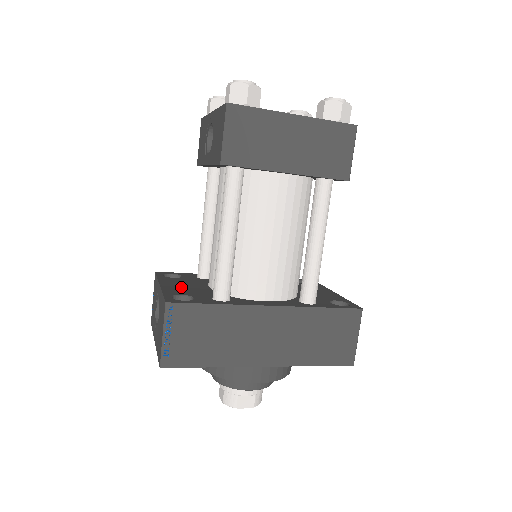
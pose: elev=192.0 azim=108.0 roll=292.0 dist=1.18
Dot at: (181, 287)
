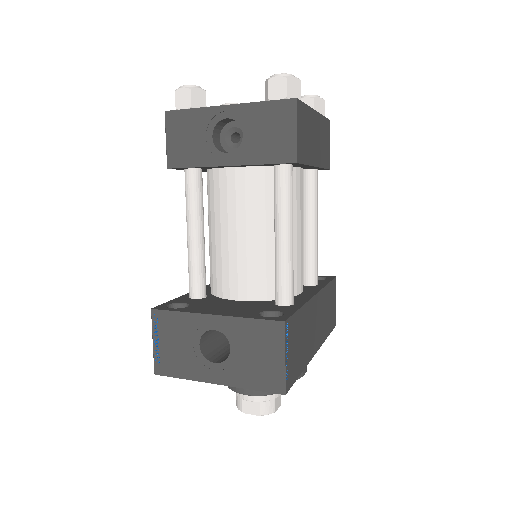
Dot at: (231, 309)
